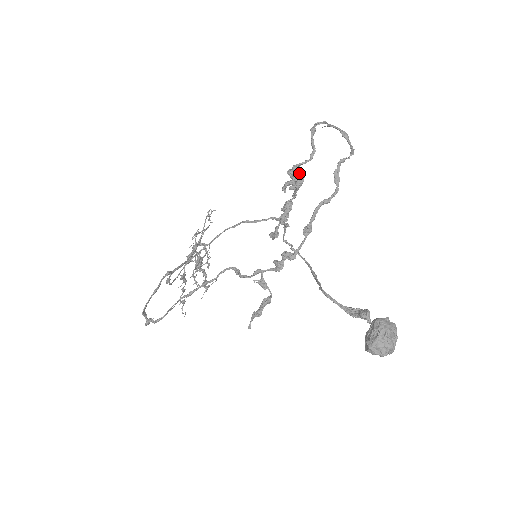
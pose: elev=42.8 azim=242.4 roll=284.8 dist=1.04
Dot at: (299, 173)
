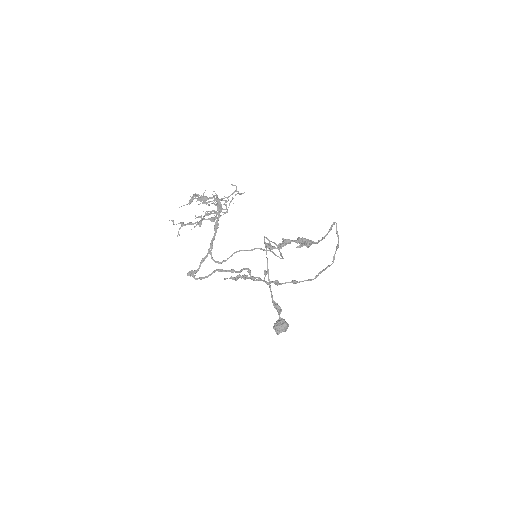
Dot at: occluded
